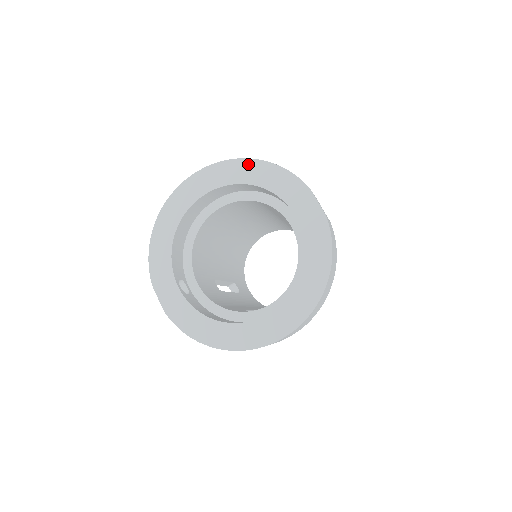
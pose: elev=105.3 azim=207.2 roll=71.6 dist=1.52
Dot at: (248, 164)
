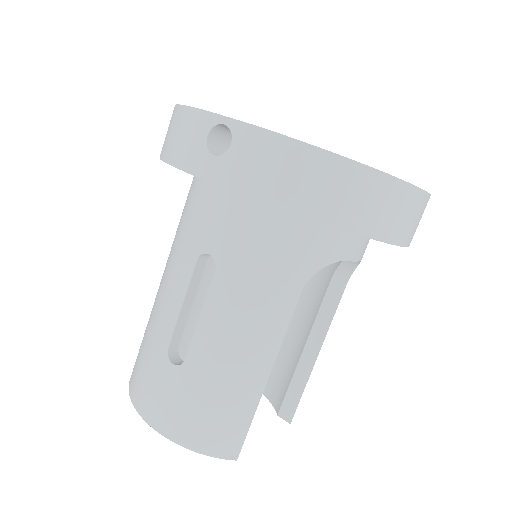
Dot at: occluded
